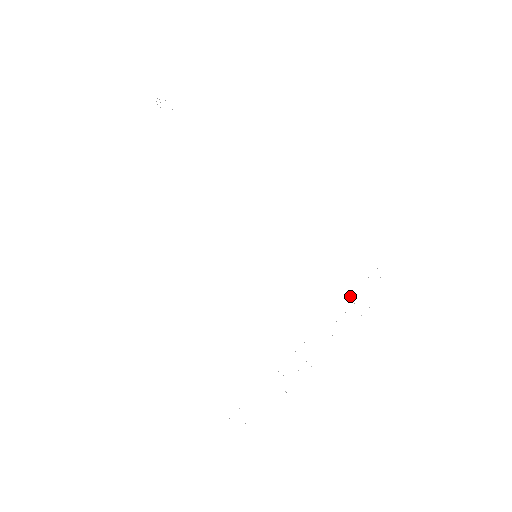
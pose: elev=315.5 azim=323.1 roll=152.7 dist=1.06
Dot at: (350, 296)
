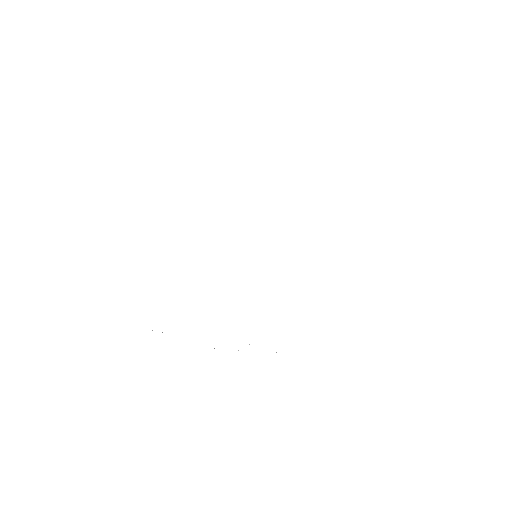
Dot at: occluded
